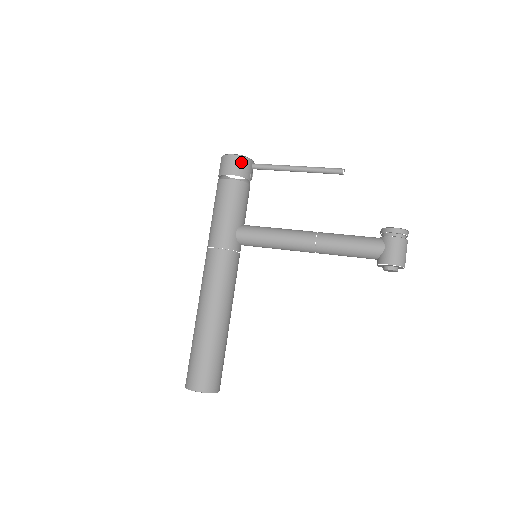
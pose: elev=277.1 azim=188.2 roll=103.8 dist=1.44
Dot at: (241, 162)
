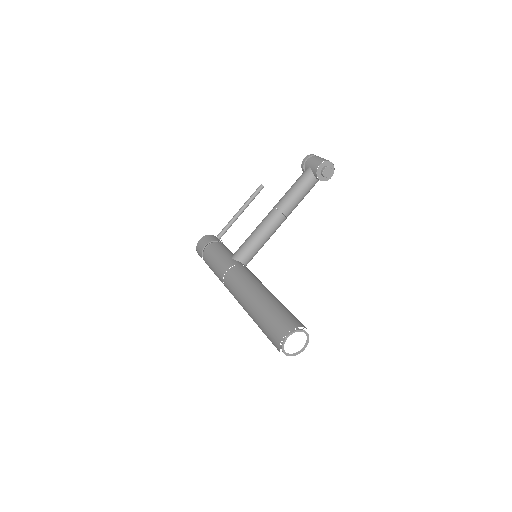
Dot at: (207, 238)
